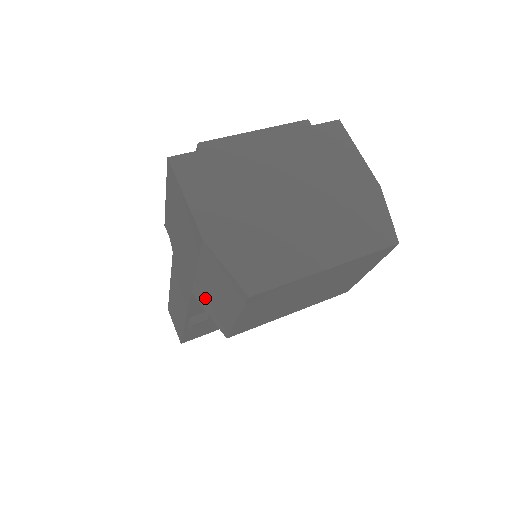
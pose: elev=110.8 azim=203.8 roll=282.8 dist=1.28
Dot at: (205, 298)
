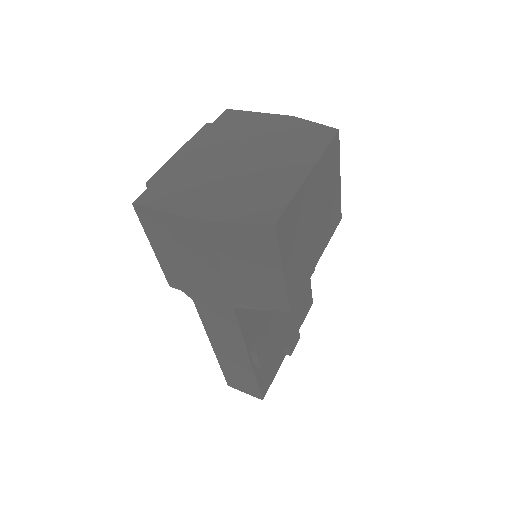
Dot at: (247, 293)
